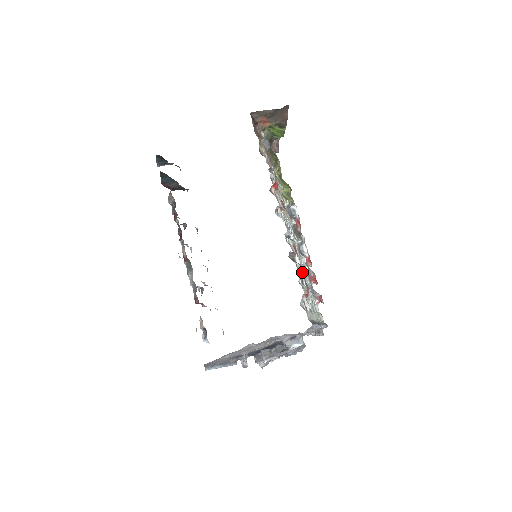
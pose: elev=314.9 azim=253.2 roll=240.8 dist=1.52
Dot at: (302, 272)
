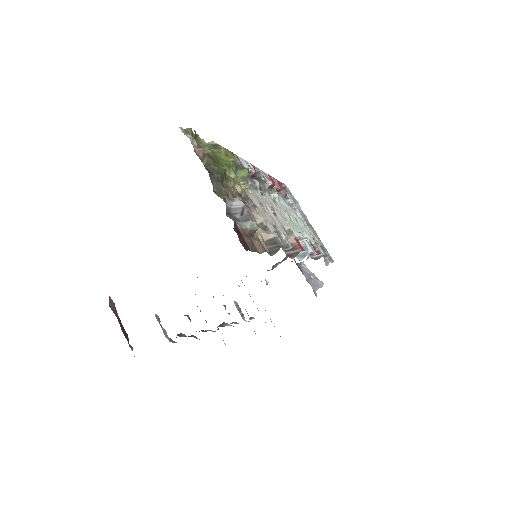
Dot at: (324, 254)
